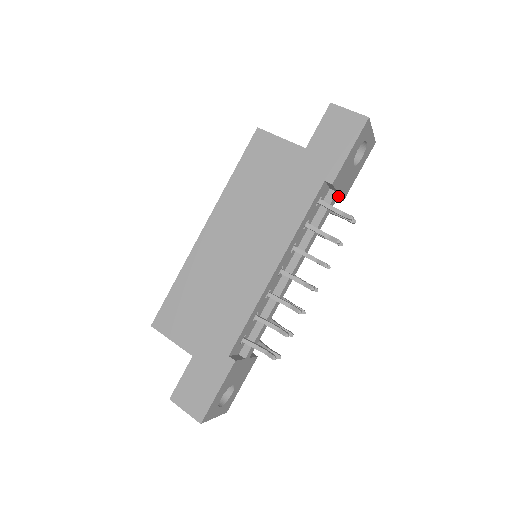
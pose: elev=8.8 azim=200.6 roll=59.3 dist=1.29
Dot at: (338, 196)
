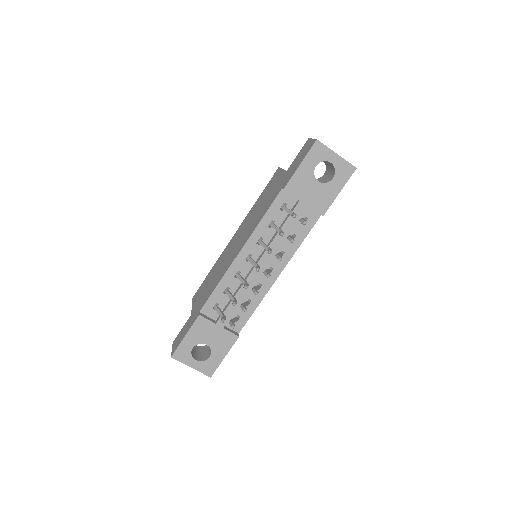
Dot at: (313, 210)
